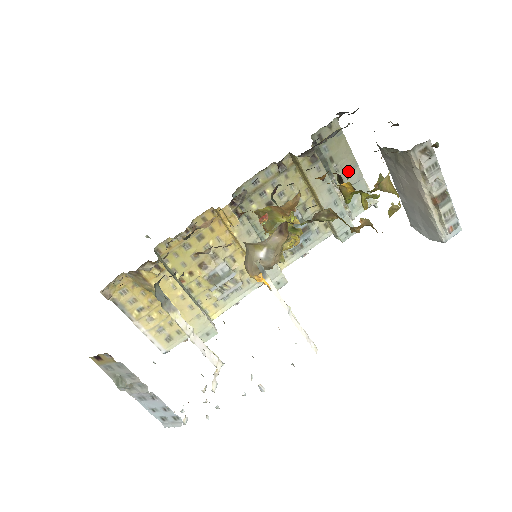
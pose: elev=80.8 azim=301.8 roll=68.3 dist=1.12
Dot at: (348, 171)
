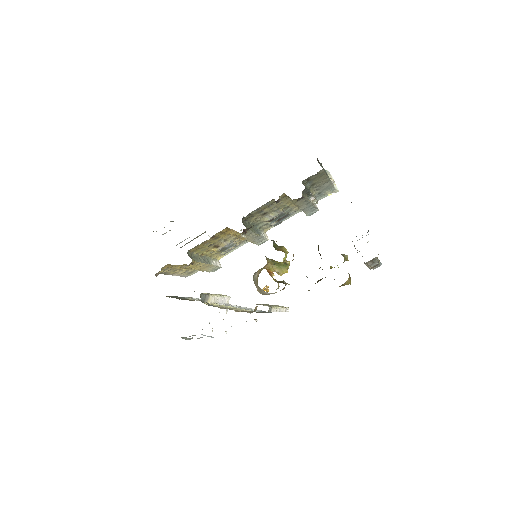
Dot at: (322, 185)
